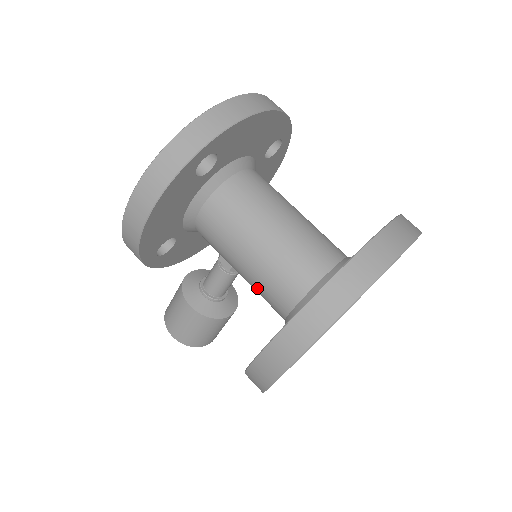
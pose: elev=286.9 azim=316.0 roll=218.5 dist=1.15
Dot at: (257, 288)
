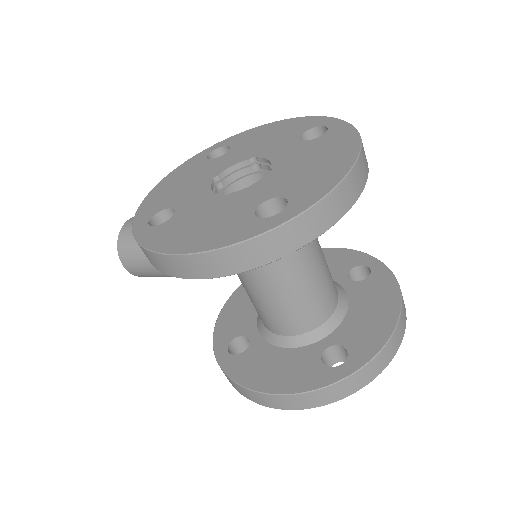
Dot at: (256, 305)
